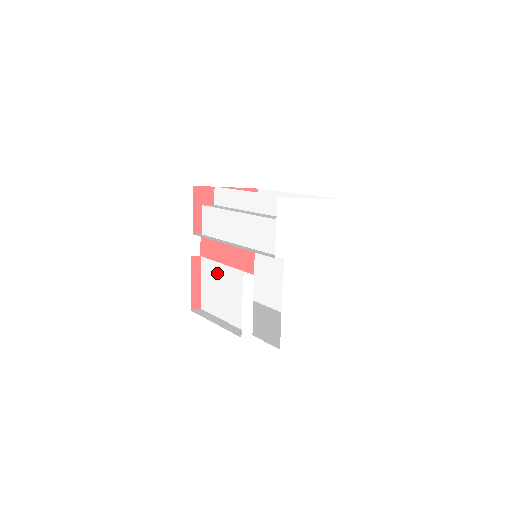
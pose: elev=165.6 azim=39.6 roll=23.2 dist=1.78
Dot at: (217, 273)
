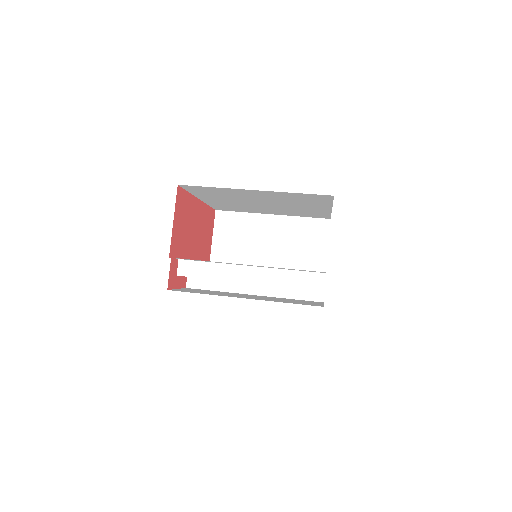
Dot at: occluded
